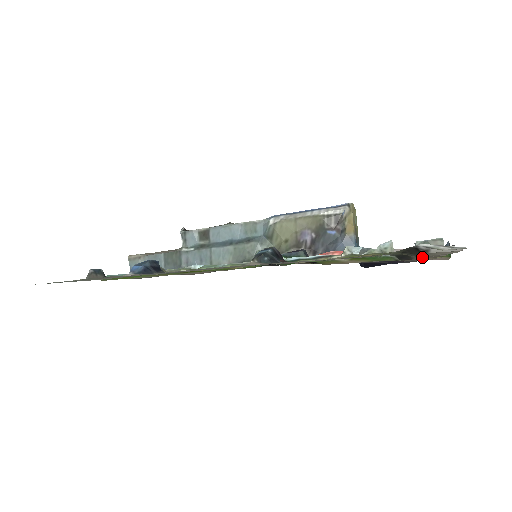
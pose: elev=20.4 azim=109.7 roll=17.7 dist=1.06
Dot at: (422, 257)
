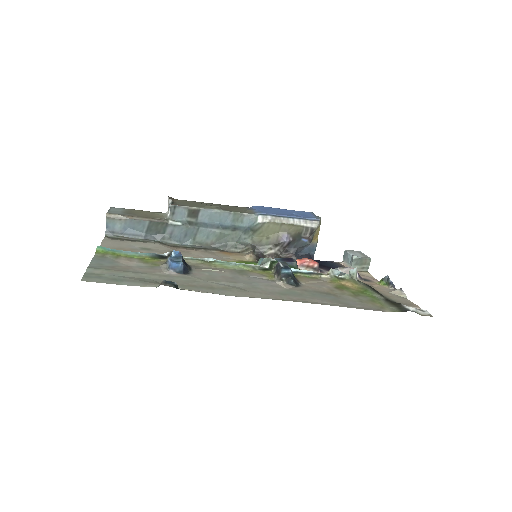
Dot at: (383, 293)
